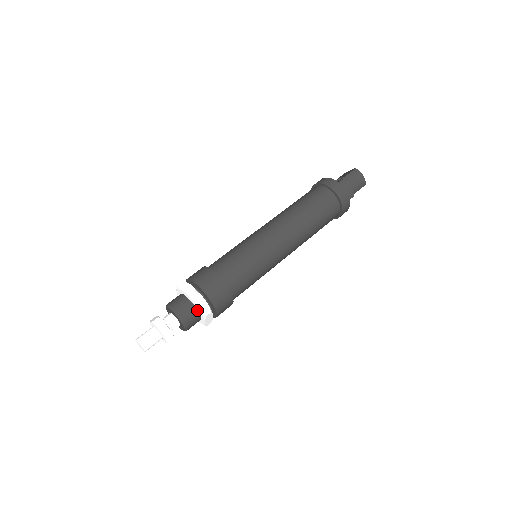
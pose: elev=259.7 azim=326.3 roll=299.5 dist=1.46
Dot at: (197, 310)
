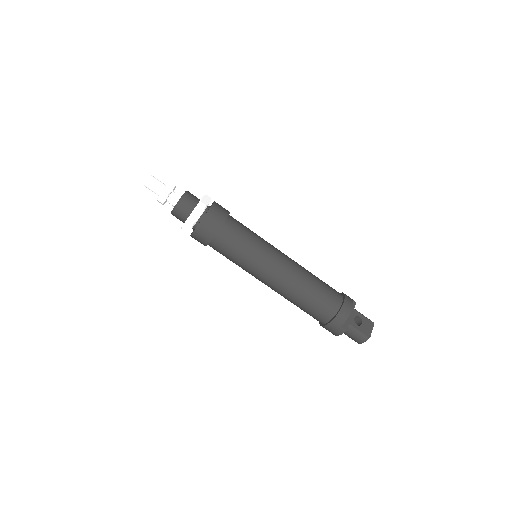
Dot at: occluded
